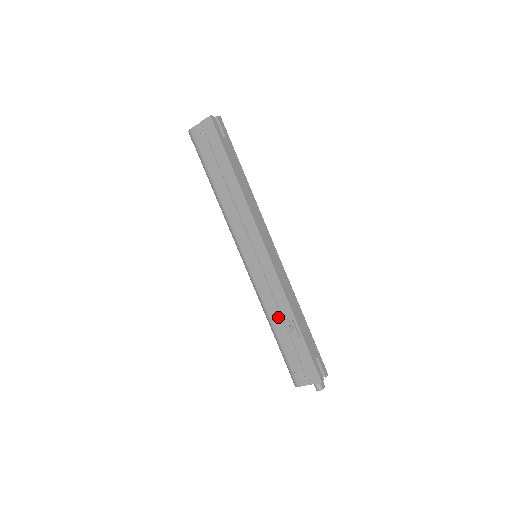
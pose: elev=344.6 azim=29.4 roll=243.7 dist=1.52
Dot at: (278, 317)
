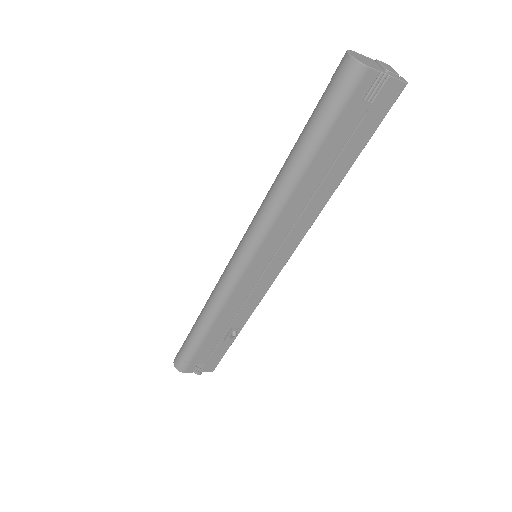
Dot at: (227, 322)
